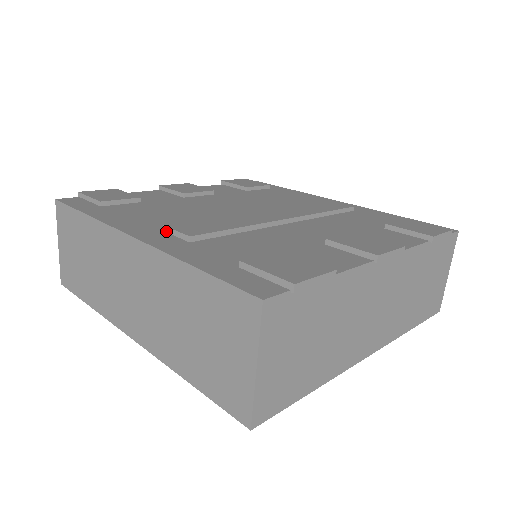
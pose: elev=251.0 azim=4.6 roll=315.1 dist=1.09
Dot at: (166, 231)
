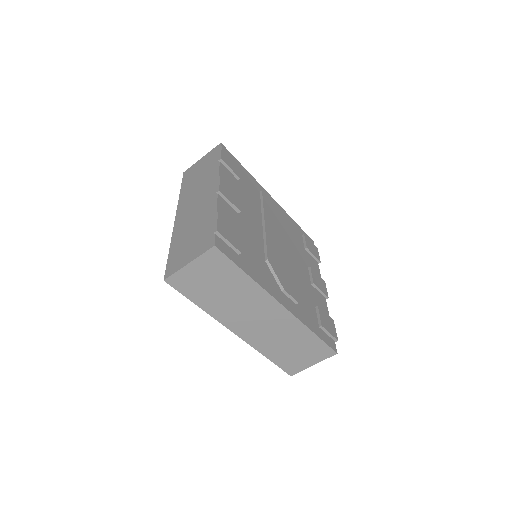
Dot at: (284, 293)
